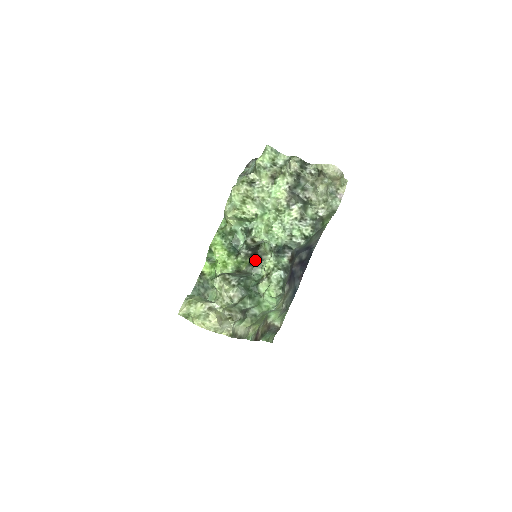
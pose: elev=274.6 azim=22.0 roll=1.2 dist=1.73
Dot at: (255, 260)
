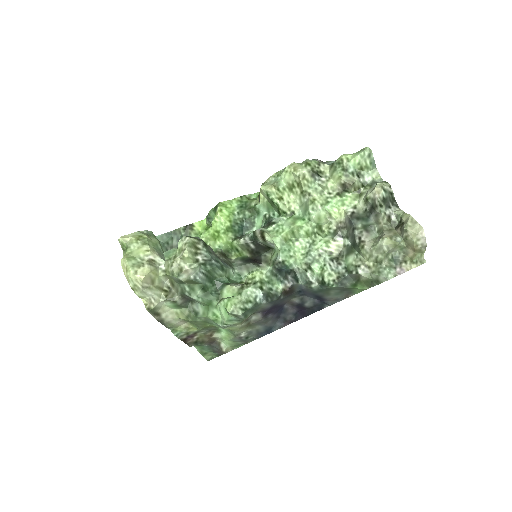
Dot at: (252, 259)
